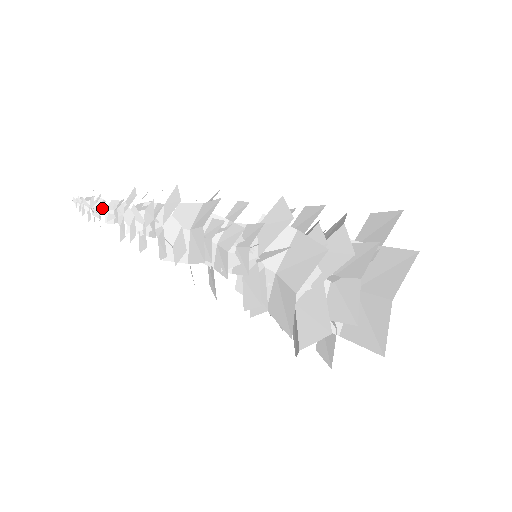
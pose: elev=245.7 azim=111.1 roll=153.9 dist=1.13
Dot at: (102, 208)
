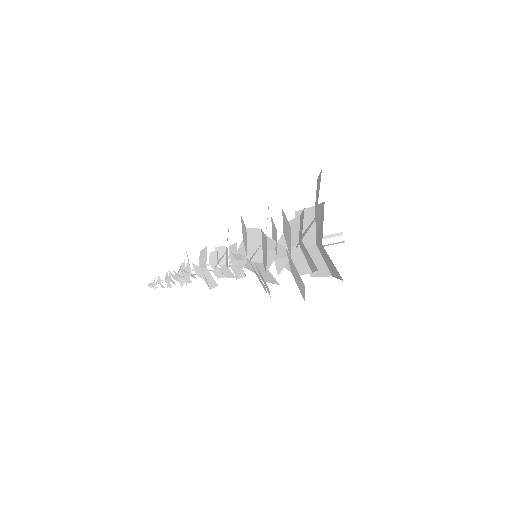
Dot at: (163, 281)
